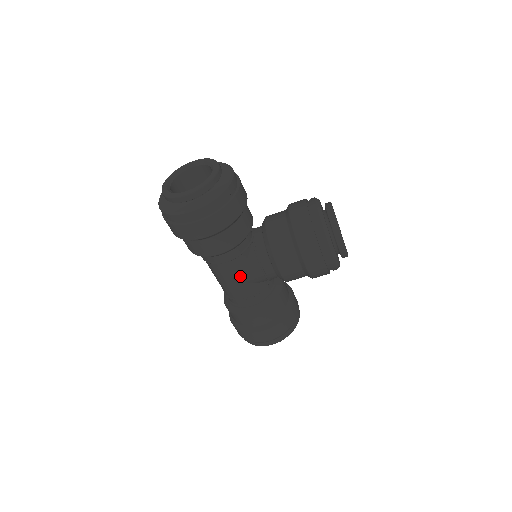
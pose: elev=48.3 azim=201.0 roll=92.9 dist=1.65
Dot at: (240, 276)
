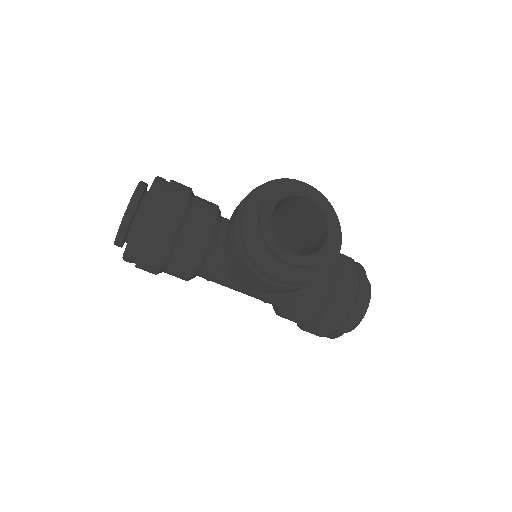
Dot at: (236, 287)
